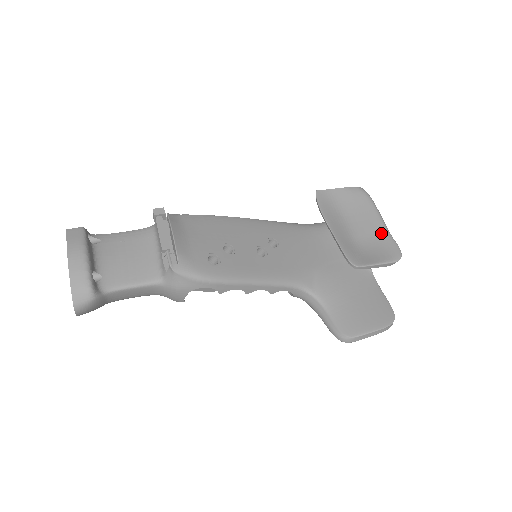
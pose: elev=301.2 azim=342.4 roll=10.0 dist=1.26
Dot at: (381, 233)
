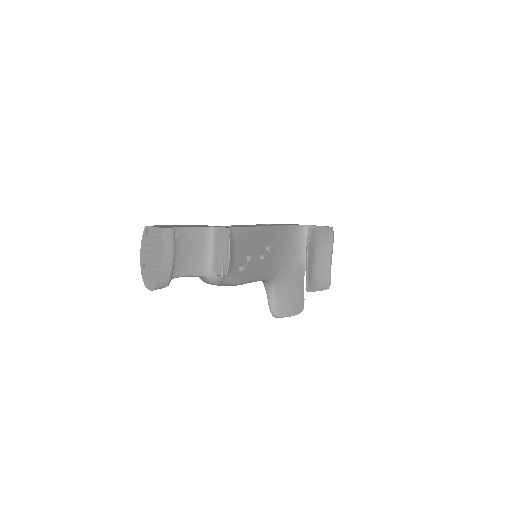
Dot at: (328, 267)
